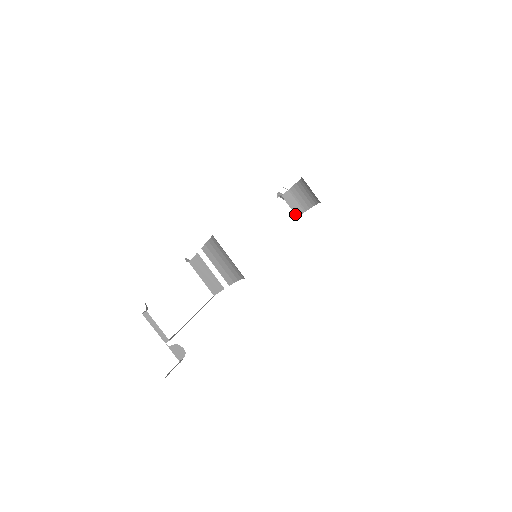
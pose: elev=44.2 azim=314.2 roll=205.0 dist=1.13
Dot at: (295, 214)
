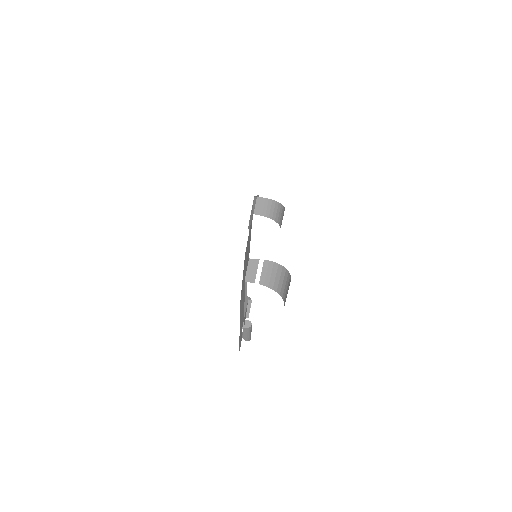
Dot at: (254, 212)
